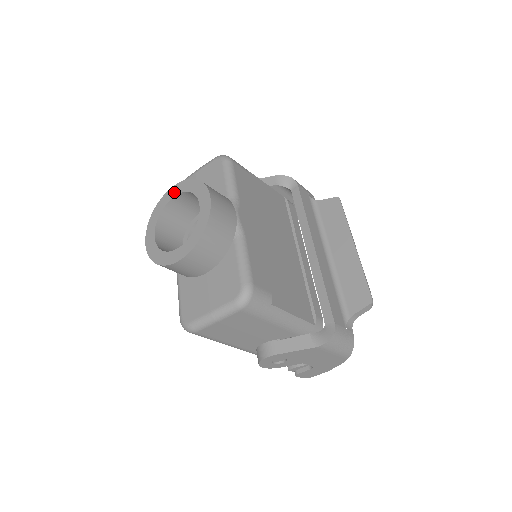
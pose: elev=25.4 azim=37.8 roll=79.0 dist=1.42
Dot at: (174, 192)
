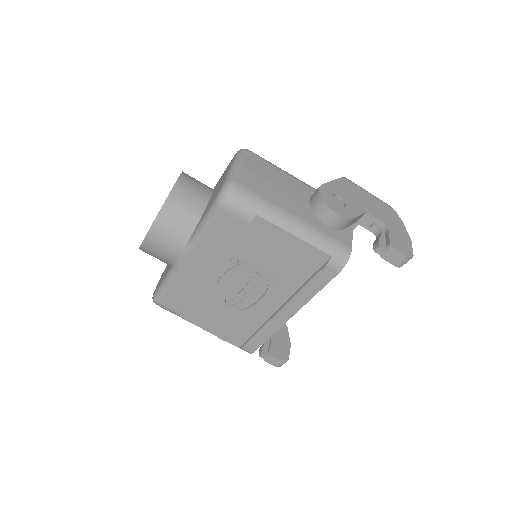
Dot at: occluded
